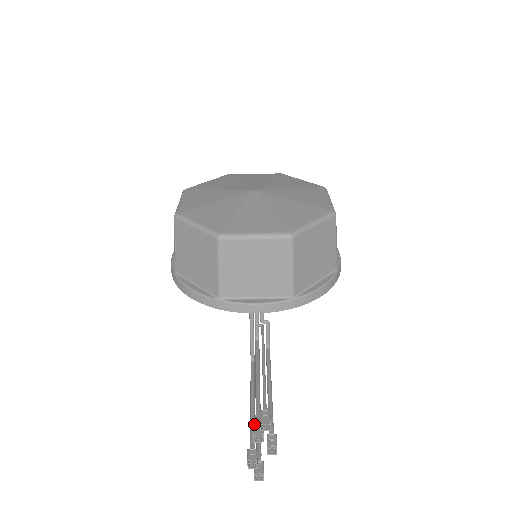
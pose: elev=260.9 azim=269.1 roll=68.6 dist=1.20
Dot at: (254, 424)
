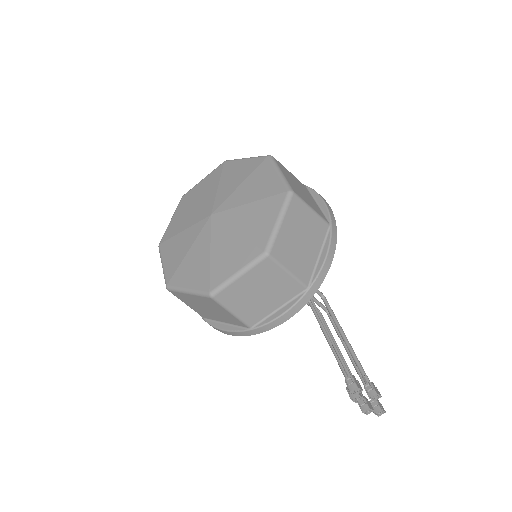
Dot at: occluded
